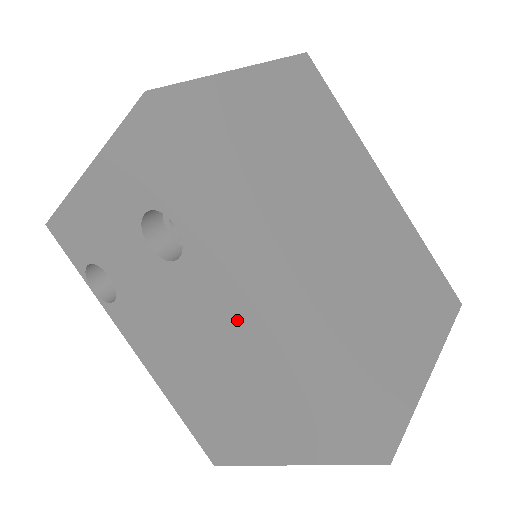
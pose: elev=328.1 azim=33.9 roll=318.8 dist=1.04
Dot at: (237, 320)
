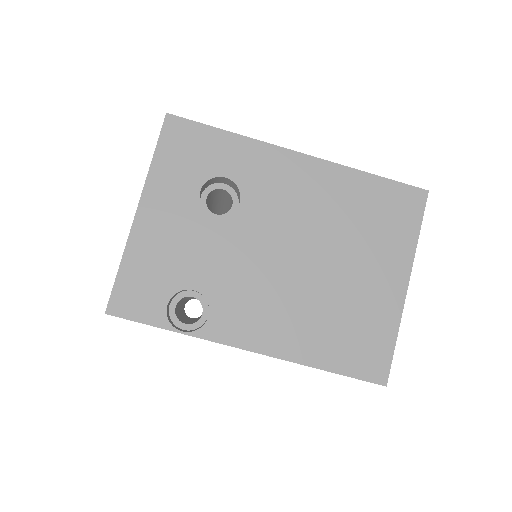
Dot at: (300, 201)
